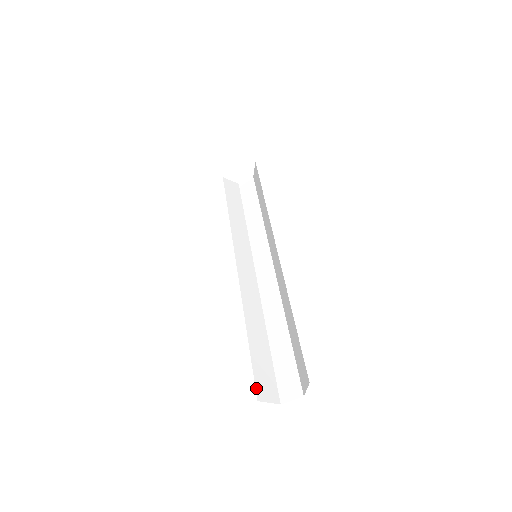
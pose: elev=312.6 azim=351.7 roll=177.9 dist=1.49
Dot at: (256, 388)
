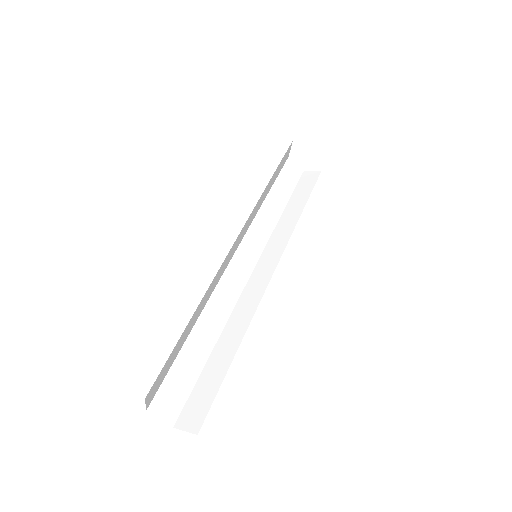
Dot at: (156, 396)
